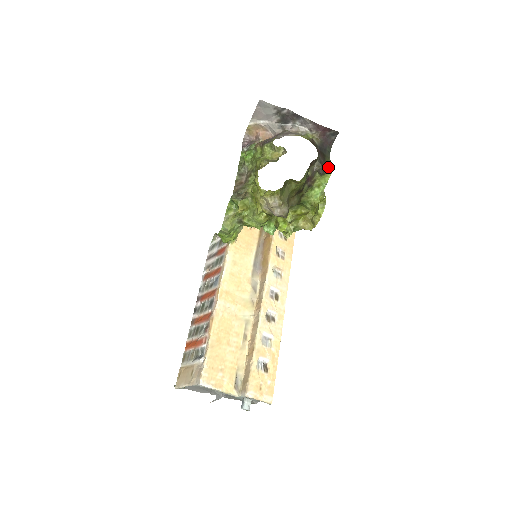
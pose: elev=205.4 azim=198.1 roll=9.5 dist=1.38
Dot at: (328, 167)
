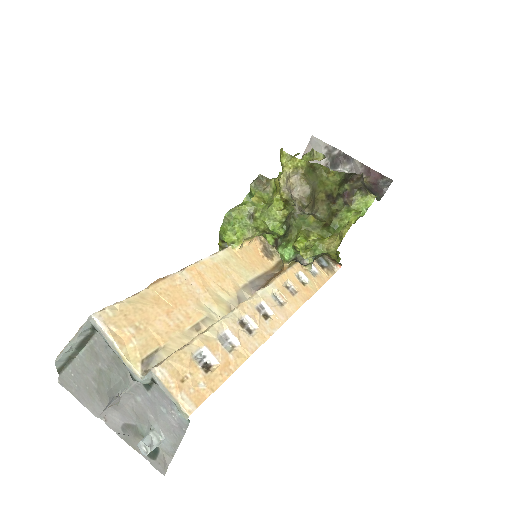
Dot at: occluded
